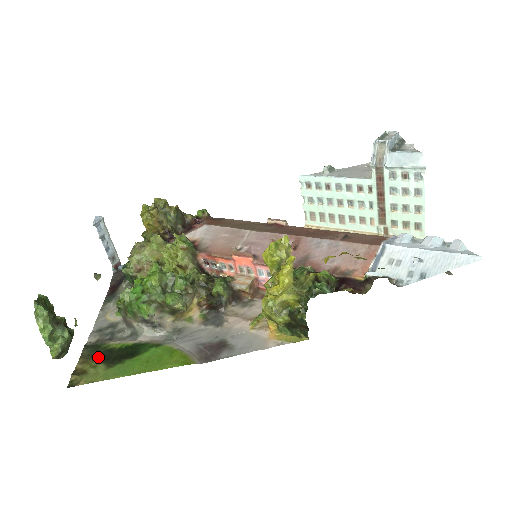
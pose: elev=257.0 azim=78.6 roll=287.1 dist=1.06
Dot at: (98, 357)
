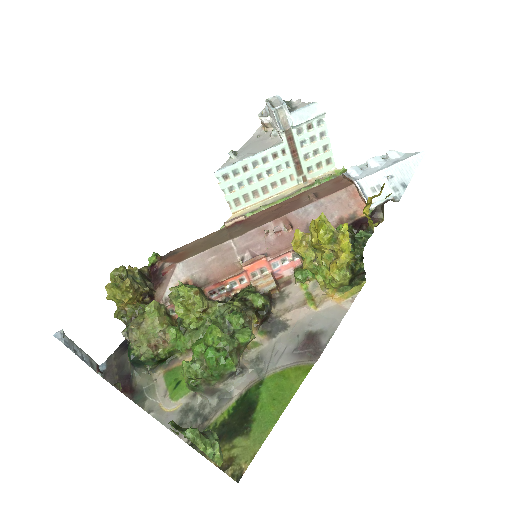
Dot at: (222, 439)
